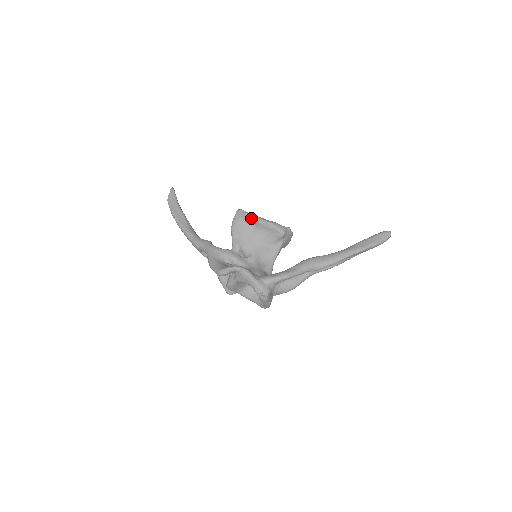
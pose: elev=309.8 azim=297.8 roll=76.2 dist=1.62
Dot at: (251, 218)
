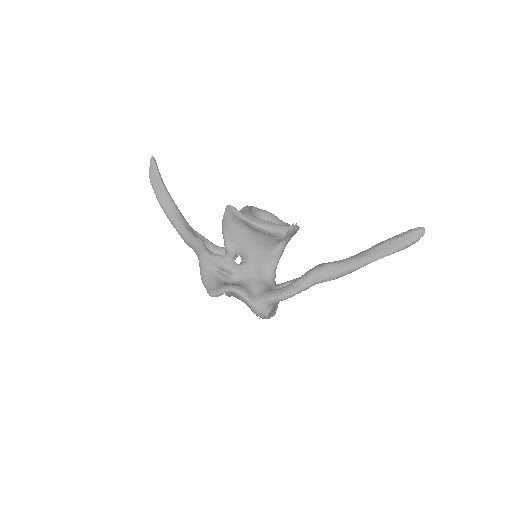
Dot at: (243, 220)
